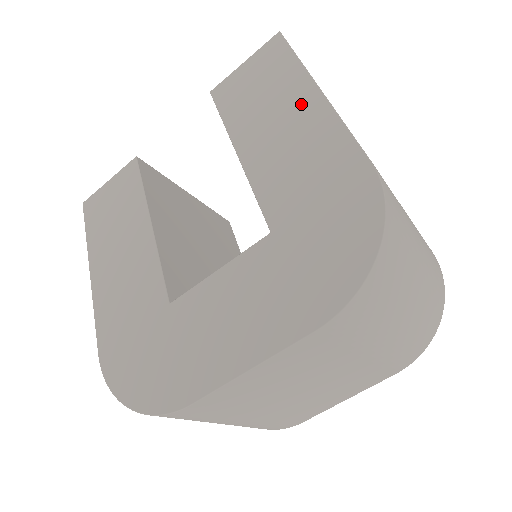
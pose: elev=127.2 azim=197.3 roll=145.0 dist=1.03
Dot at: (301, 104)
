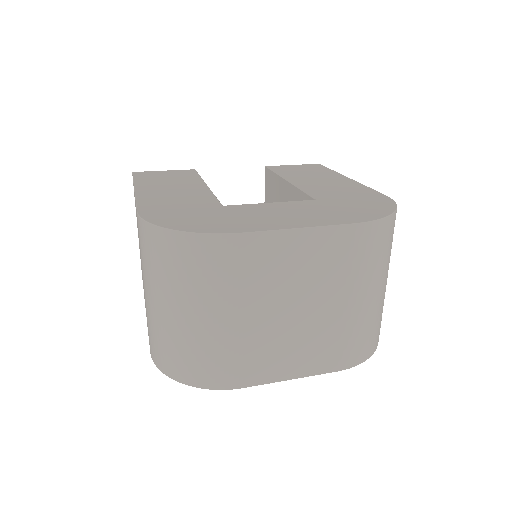
Dot at: (336, 178)
